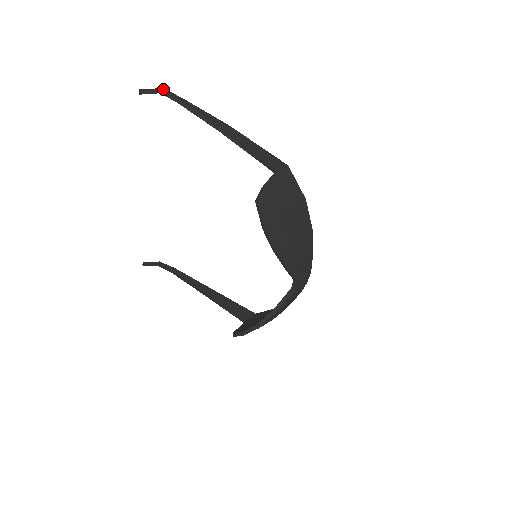
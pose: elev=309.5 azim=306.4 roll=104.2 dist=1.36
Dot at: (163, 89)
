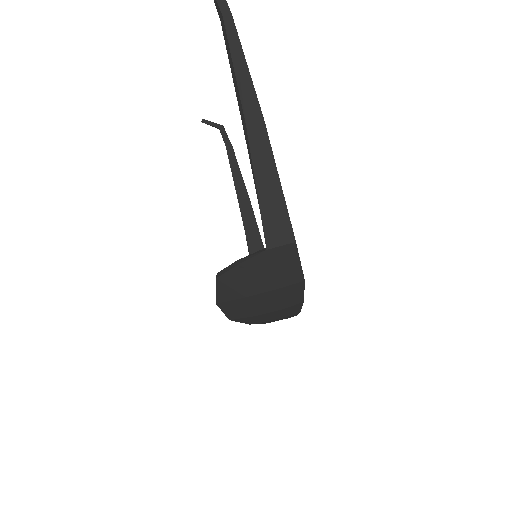
Dot at: out of frame
